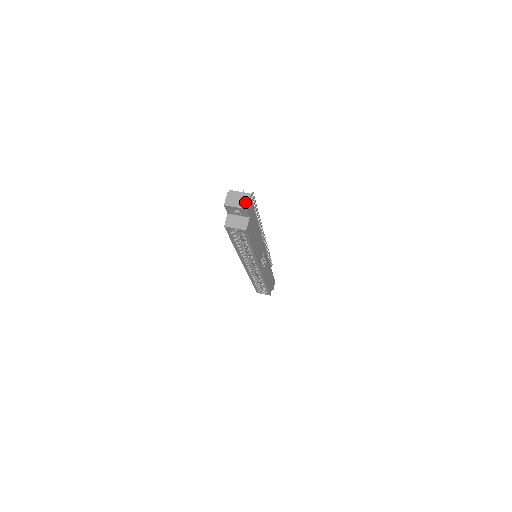
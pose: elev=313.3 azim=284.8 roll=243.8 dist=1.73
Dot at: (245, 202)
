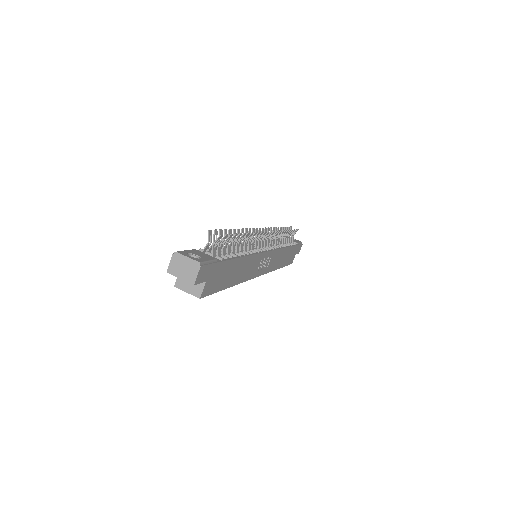
Dot at: (193, 274)
